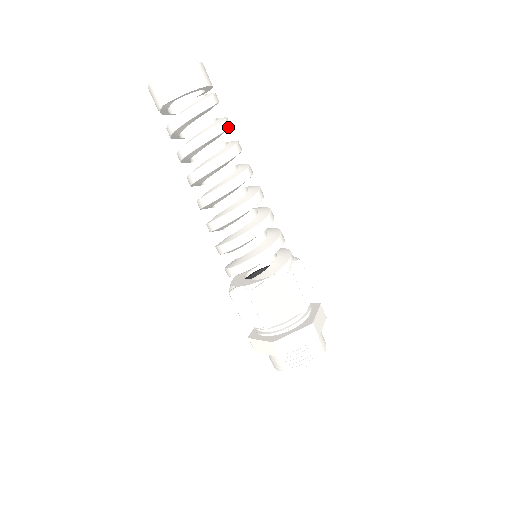
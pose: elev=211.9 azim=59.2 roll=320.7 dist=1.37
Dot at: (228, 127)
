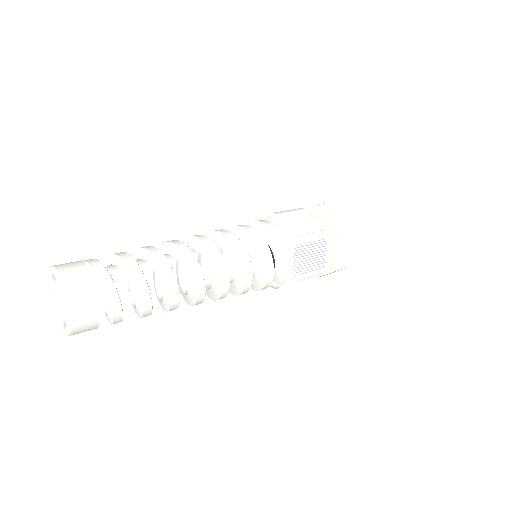
Dot at: (149, 295)
